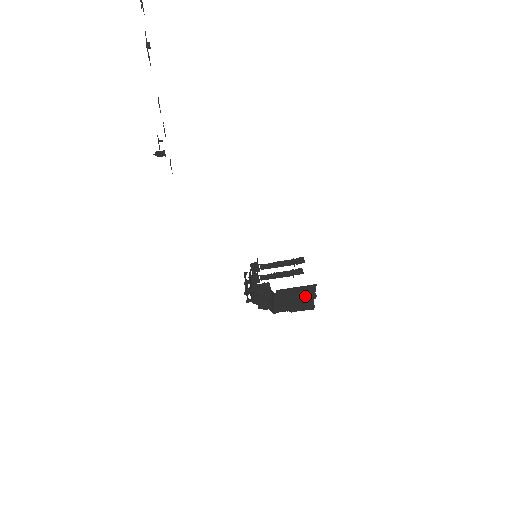
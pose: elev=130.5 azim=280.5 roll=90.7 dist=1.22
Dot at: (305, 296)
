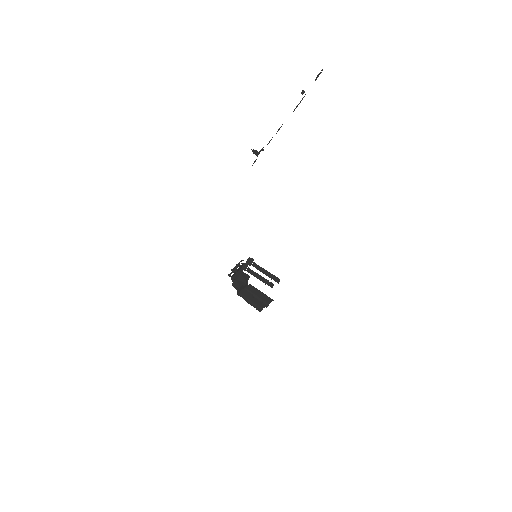
Dot at: (262, 301)
